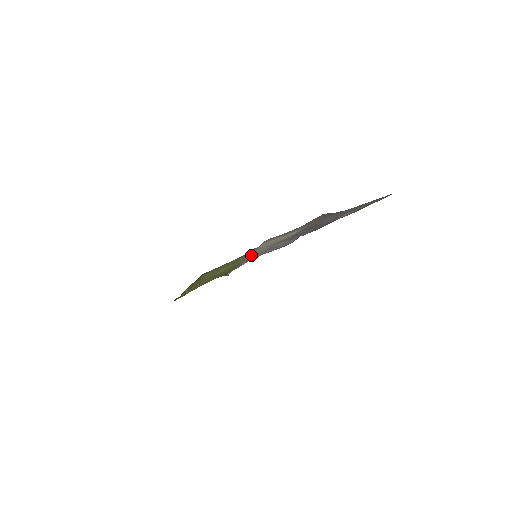
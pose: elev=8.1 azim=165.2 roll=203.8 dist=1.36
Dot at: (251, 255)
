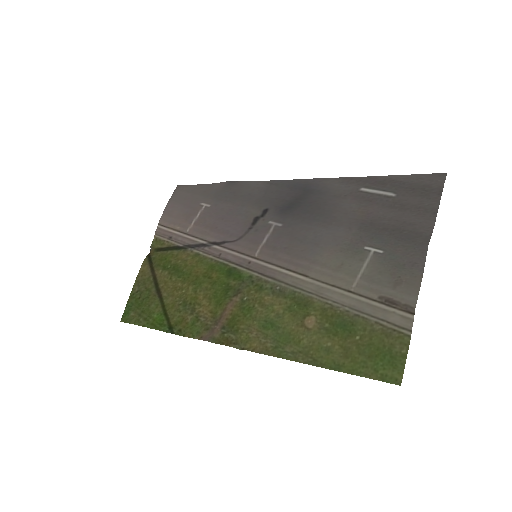
Dot at: (287, 275)
